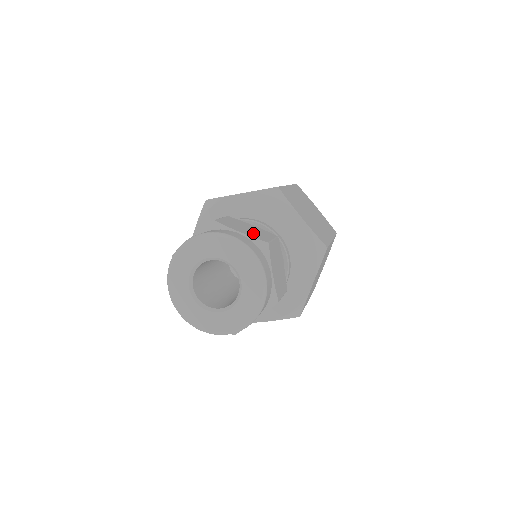
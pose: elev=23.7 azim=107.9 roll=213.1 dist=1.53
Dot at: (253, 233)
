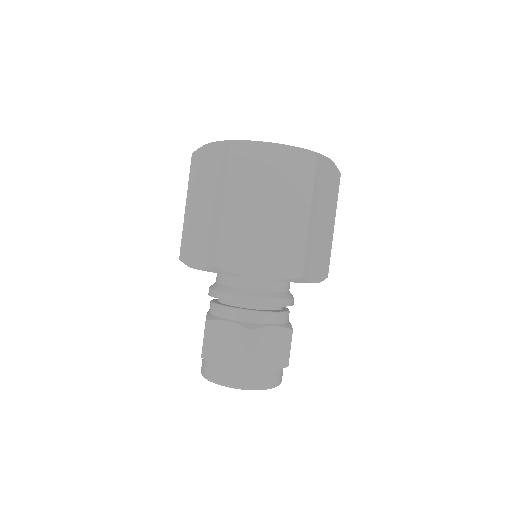
Dot at: (232, 355)
